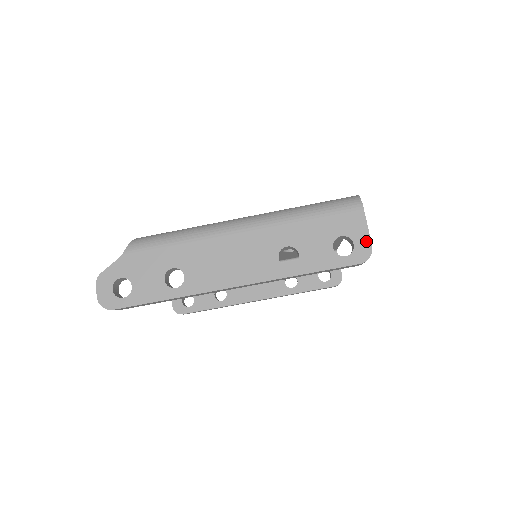
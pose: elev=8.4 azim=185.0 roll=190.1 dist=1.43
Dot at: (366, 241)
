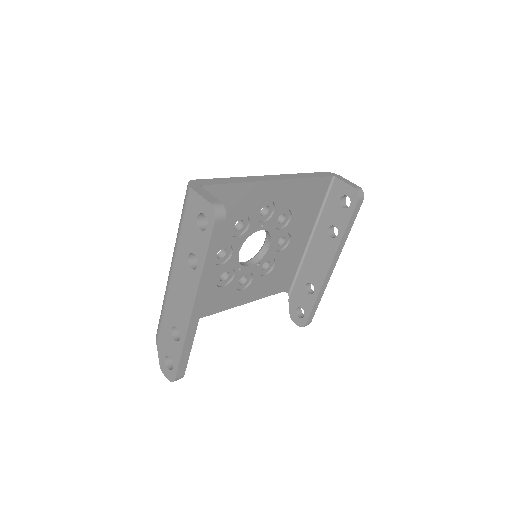
Dot at: (206, 204)
